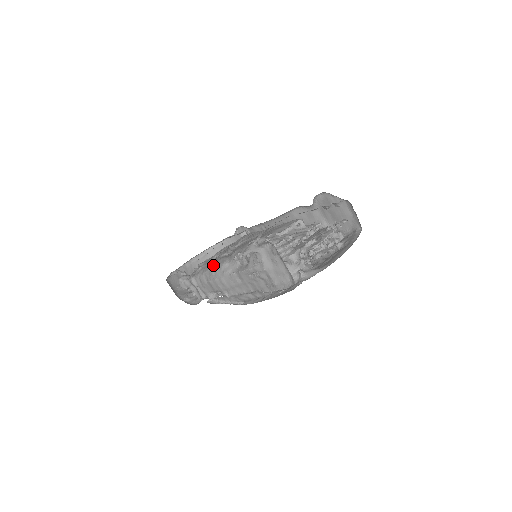
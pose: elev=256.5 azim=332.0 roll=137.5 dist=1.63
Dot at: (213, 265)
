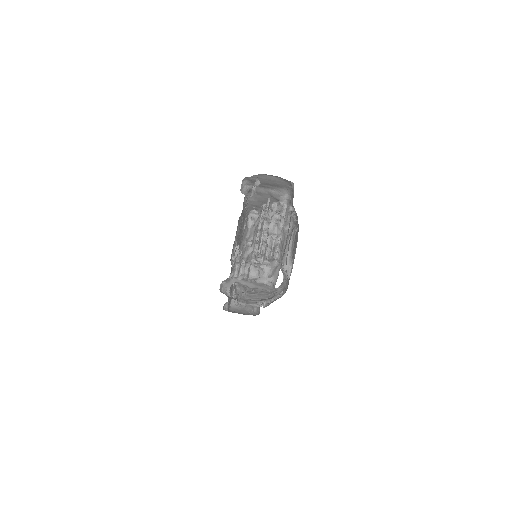
Dot at: (235, 291)
